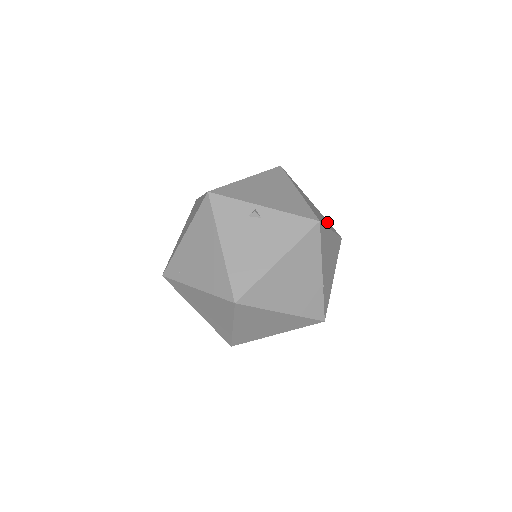
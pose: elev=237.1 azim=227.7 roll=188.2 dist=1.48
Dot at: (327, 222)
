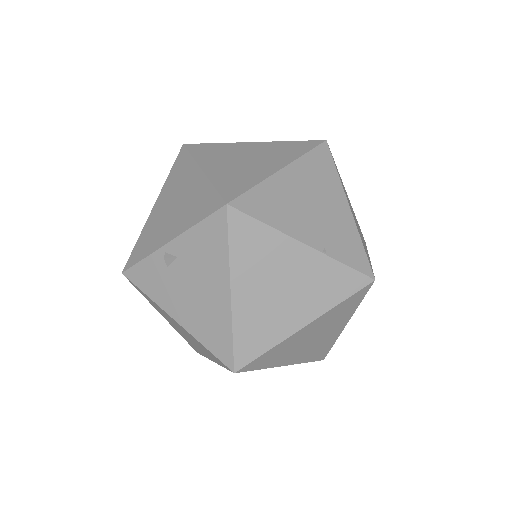
Dot at: (282, 151)
